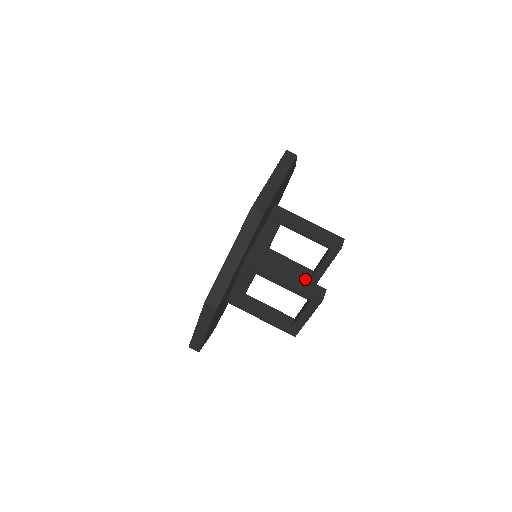
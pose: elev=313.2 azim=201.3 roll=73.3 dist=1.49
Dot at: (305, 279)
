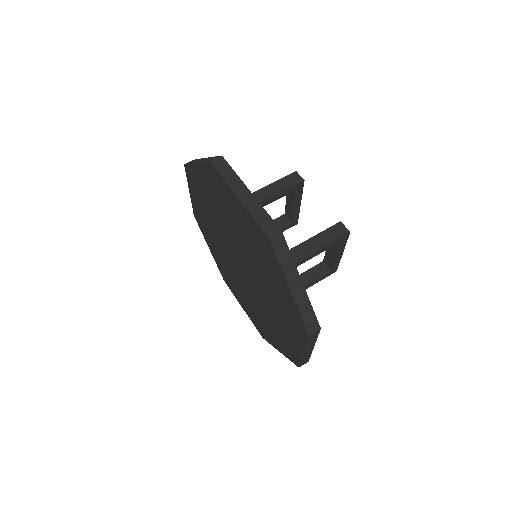
Dot at: (322, 232)
